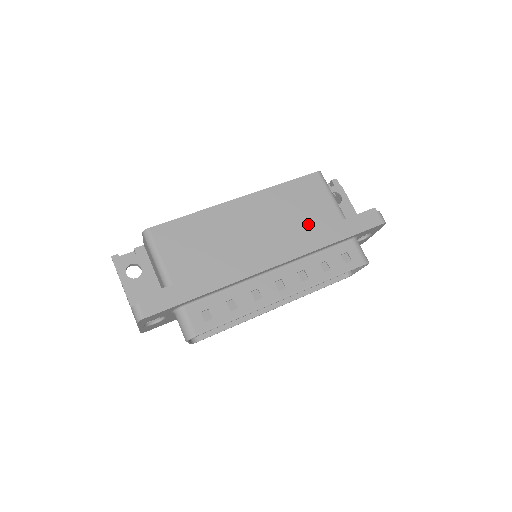
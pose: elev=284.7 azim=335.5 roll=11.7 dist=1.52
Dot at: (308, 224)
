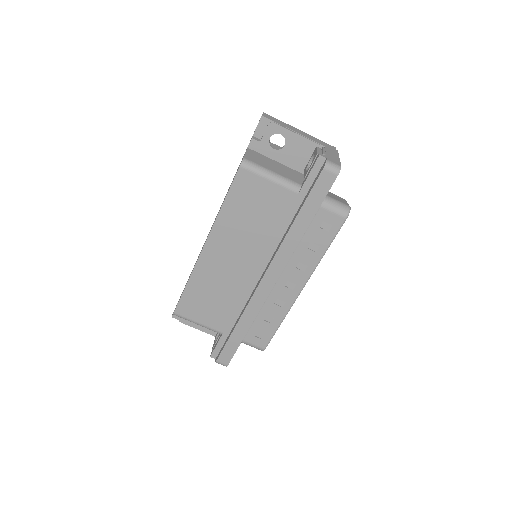
Dot at: (272, 223)
